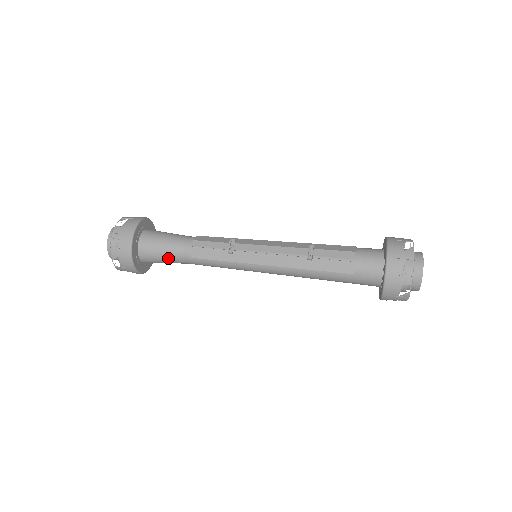
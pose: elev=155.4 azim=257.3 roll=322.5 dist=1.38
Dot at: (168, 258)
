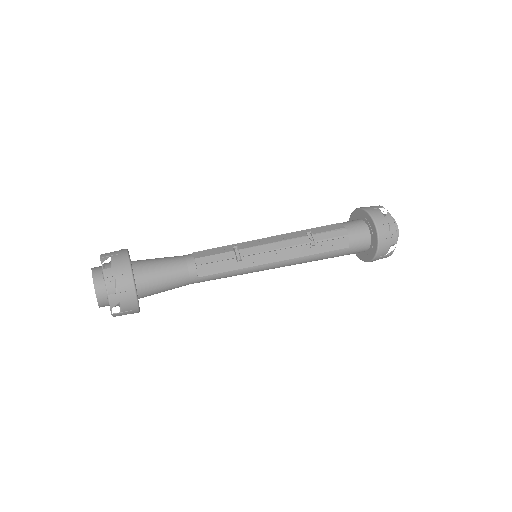
Dot at: (171, 285)
